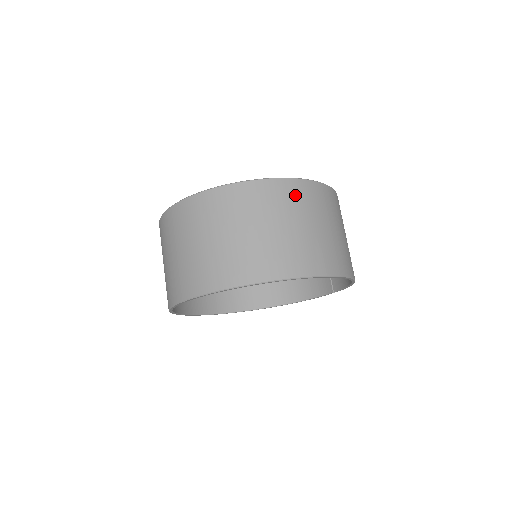
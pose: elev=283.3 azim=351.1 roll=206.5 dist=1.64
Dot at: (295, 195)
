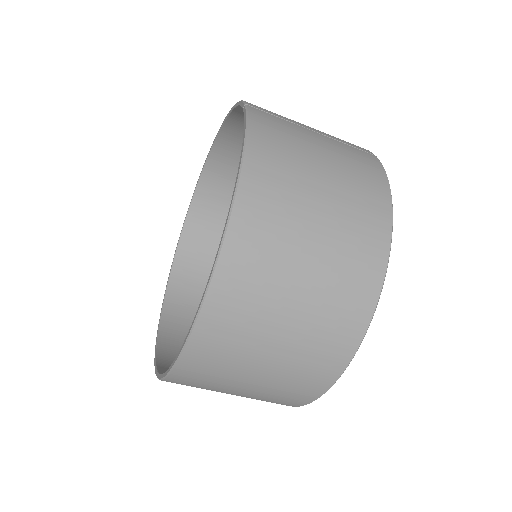
Dot at: (220, 343)
